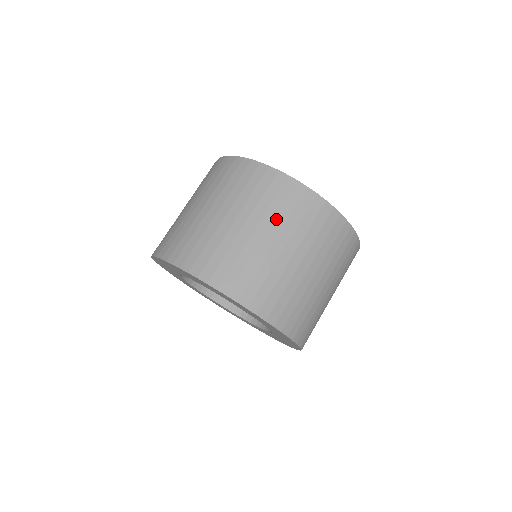
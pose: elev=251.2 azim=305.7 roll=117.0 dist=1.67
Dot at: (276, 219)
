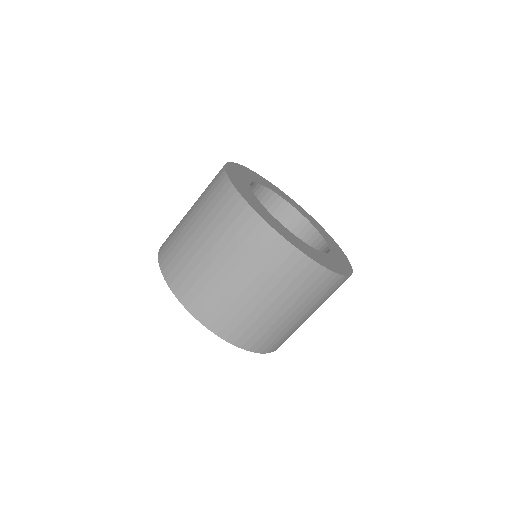
Dot at: (228, 244)
